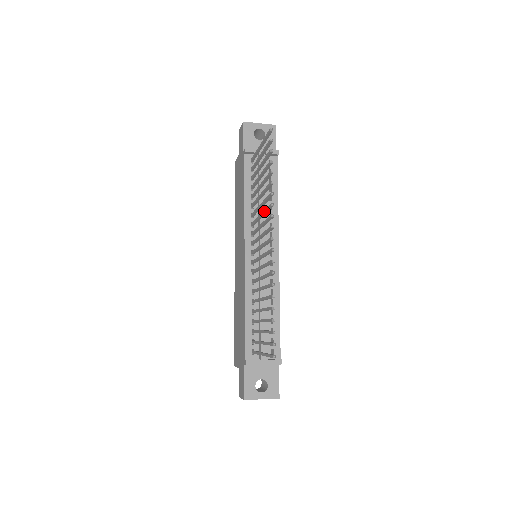
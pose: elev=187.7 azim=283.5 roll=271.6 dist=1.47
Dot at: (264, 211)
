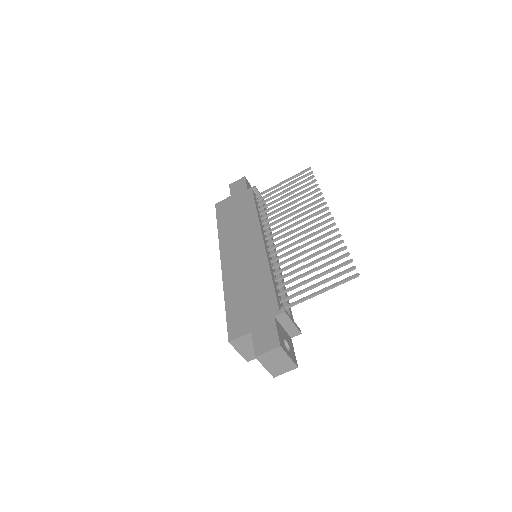
Dot at: (305, 206)
